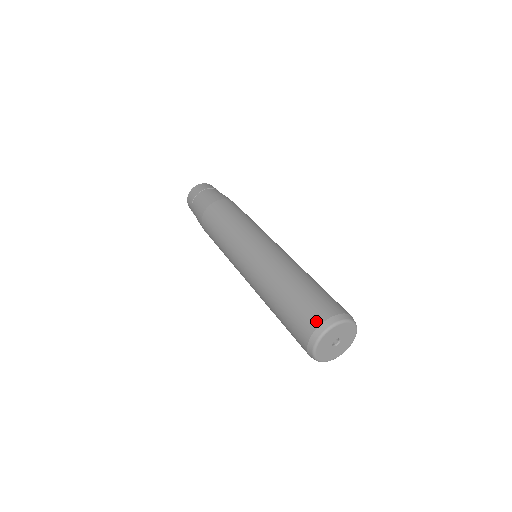
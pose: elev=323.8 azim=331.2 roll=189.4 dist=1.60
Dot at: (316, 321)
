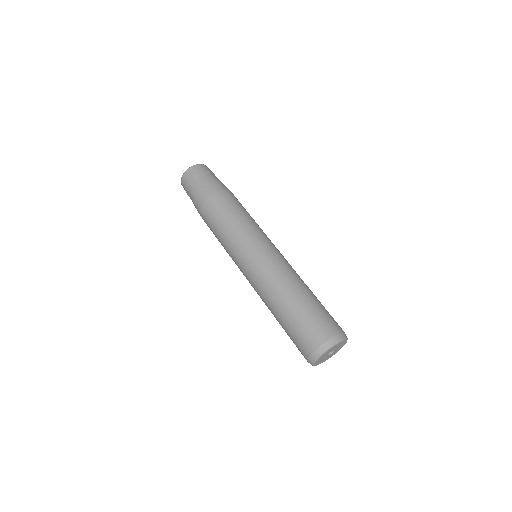
Dot at: (318, 341)
